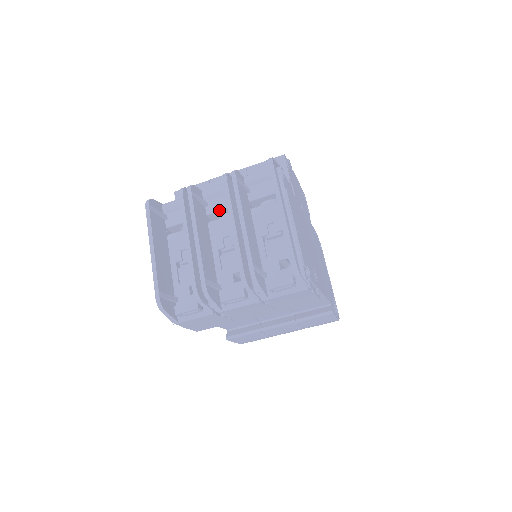
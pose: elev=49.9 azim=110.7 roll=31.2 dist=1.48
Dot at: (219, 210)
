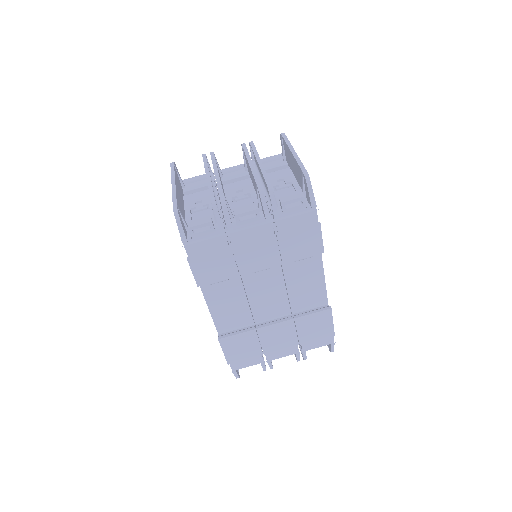
Dot at: (233, 178)
